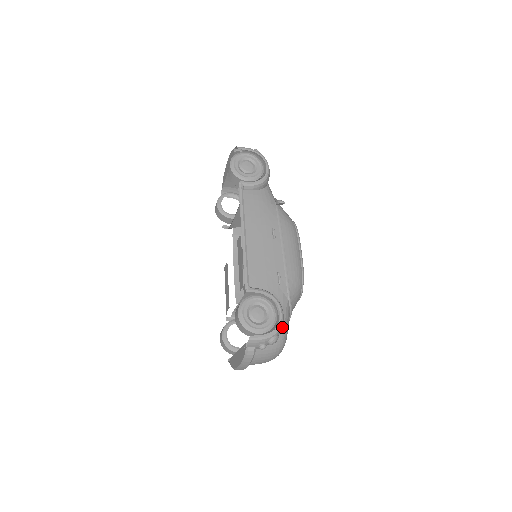
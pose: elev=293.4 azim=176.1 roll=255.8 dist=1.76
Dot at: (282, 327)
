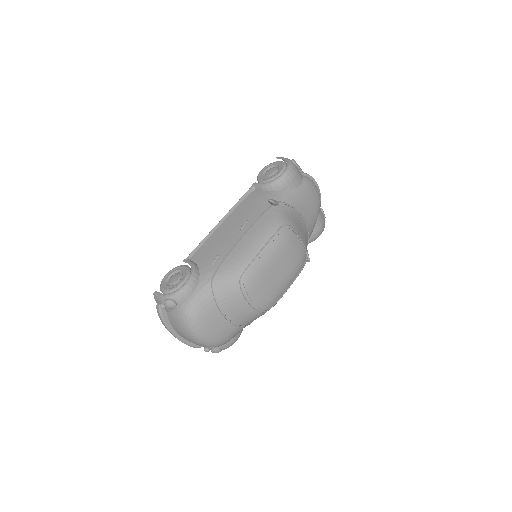
Dot at: (188, 300)
